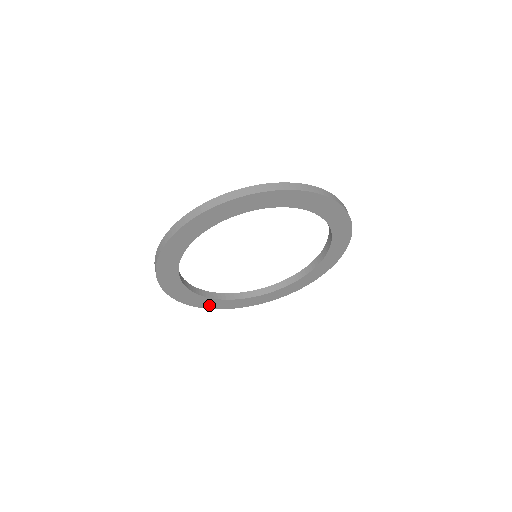
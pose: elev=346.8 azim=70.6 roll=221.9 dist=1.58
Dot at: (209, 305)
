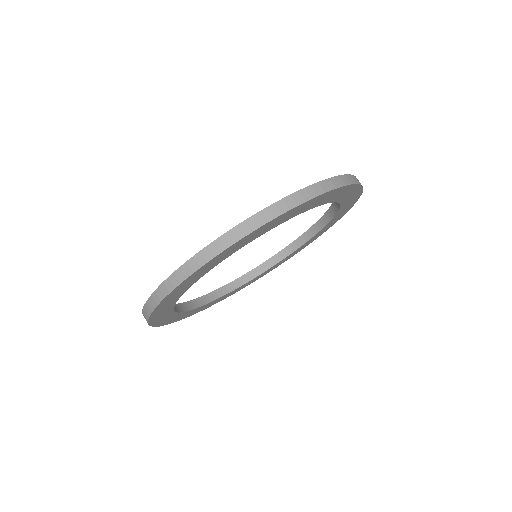
Dot at: (206, 307)
